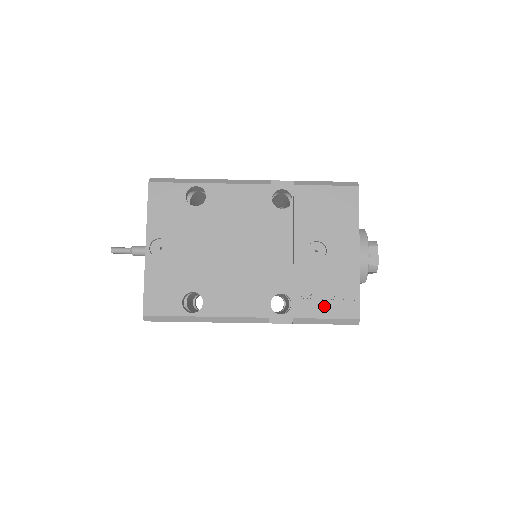
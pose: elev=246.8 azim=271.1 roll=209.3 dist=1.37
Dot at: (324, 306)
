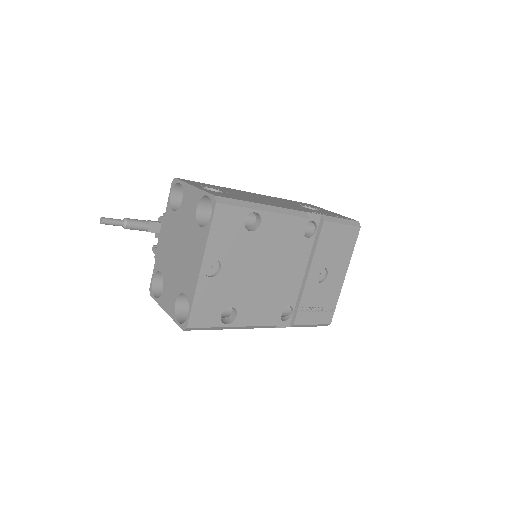
Dot at: (314, 316)
